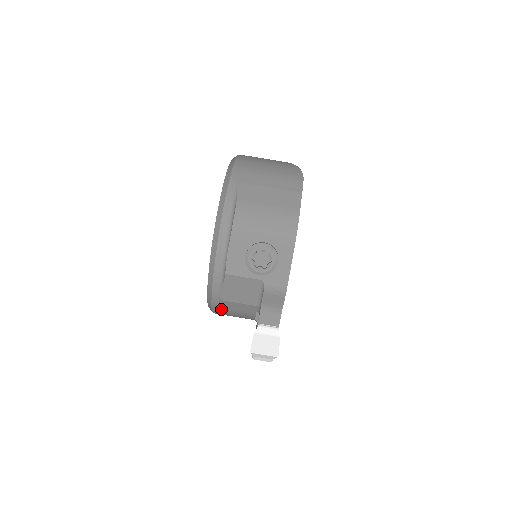
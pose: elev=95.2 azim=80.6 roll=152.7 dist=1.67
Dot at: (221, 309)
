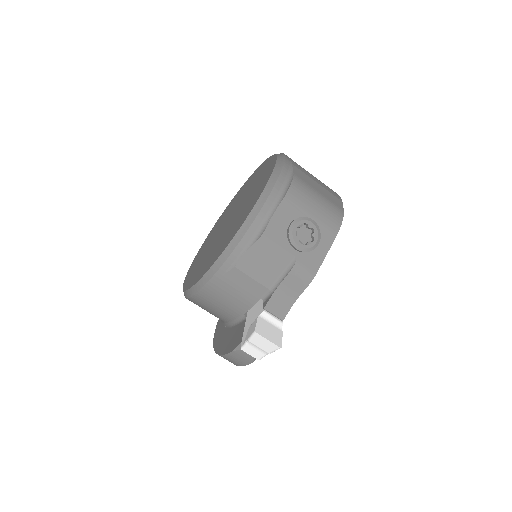
Dot at: (221, 283)
